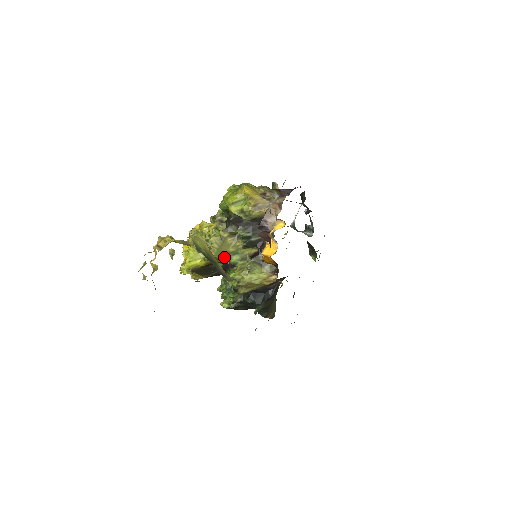
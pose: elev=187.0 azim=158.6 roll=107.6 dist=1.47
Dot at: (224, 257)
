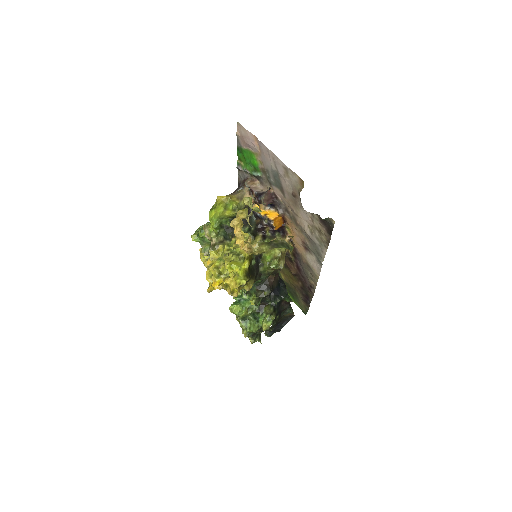
Dot at: occluded
